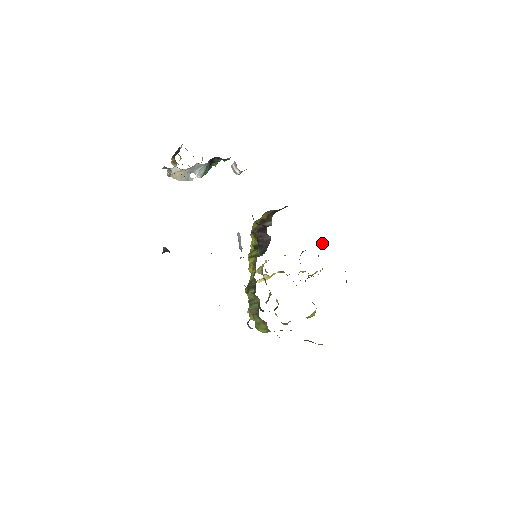
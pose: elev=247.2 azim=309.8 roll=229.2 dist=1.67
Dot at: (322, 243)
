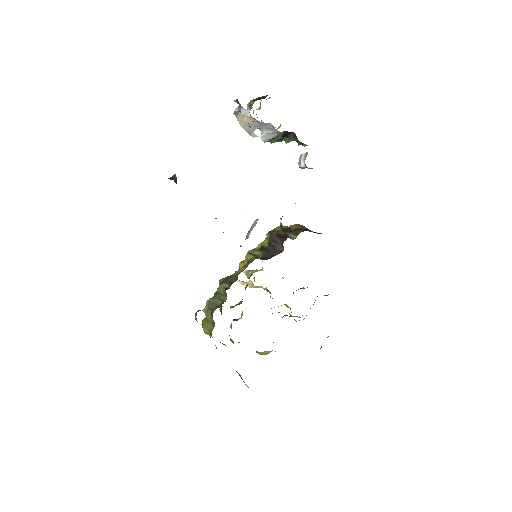
Dot at: occluded
